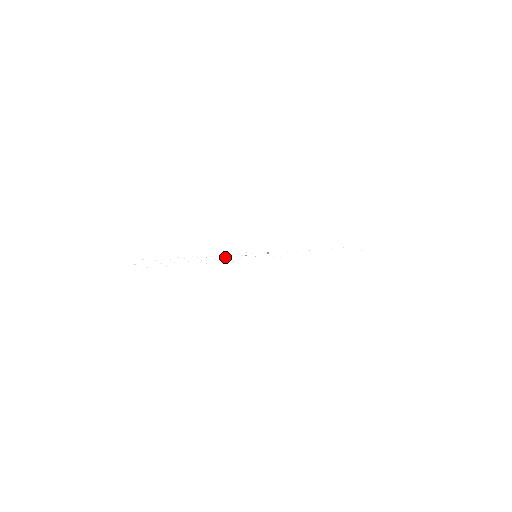
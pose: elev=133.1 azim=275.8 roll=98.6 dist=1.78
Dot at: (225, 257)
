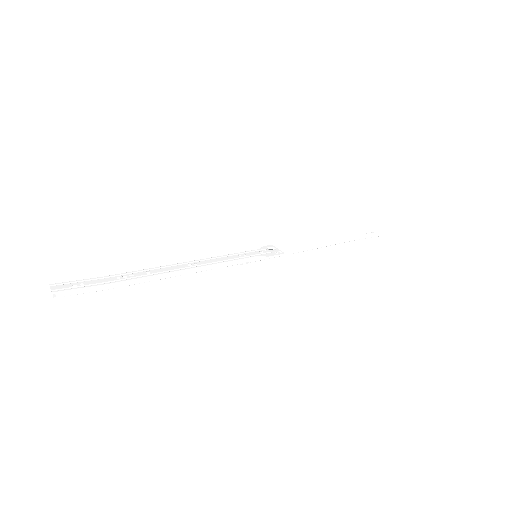
Dot at: (217, 260)
